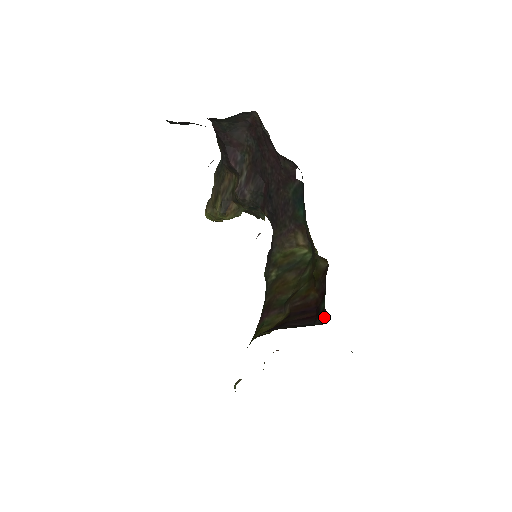
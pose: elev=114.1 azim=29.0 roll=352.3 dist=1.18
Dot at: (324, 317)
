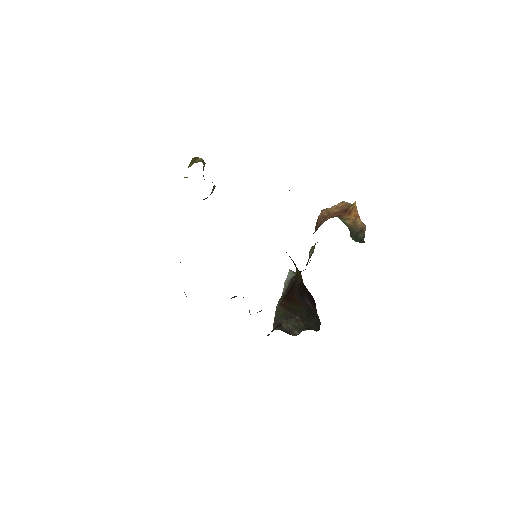
Dot at: (319, 319)
